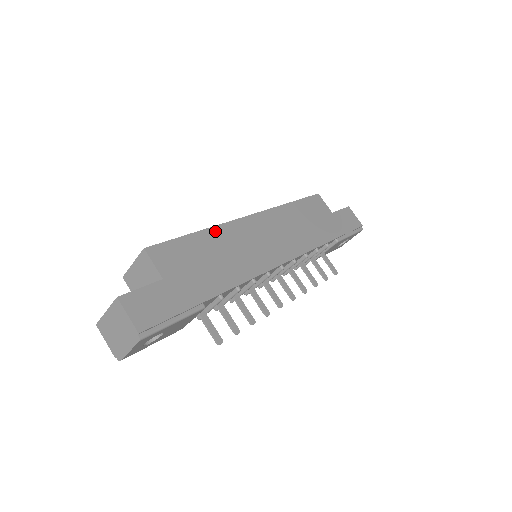
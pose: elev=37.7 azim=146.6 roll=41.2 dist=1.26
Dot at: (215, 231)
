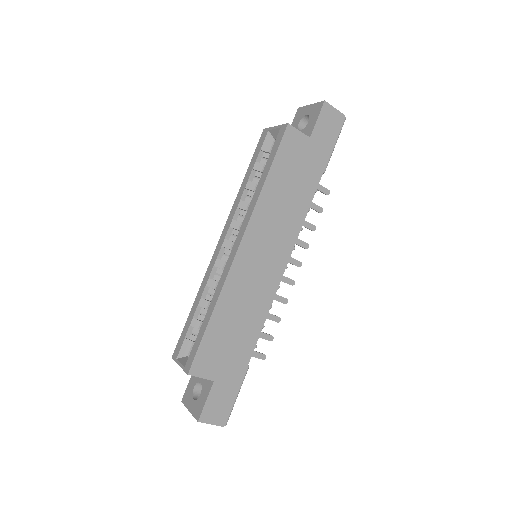
Dot at: (222, 300)
